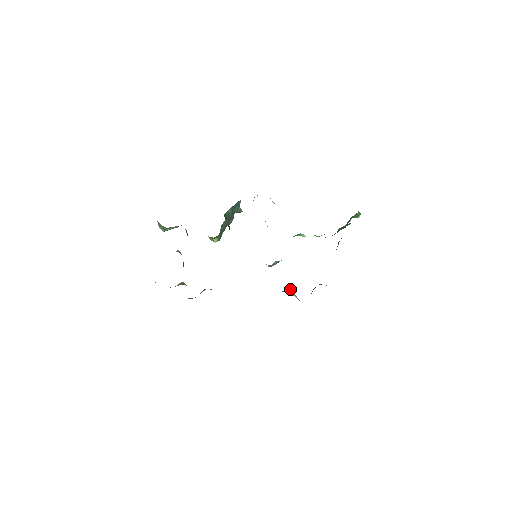
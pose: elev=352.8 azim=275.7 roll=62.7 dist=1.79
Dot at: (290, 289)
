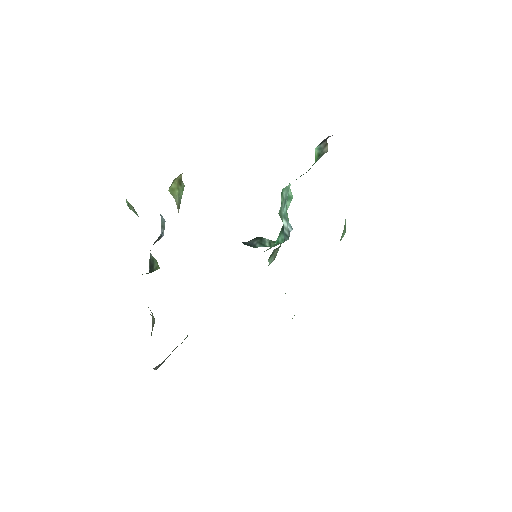
Dot at: occluded
